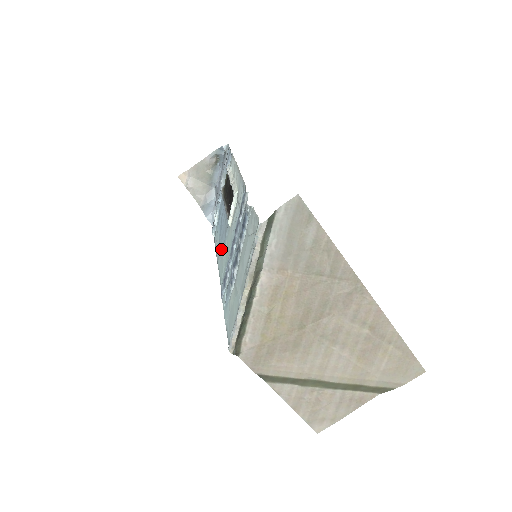
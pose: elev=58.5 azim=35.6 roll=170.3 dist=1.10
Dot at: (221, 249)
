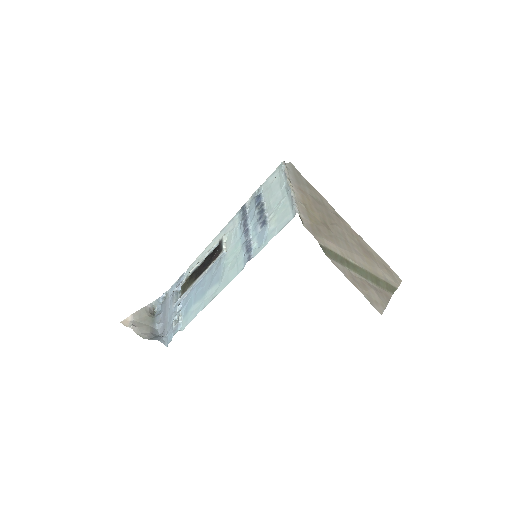
Dot at: (217, 282)
